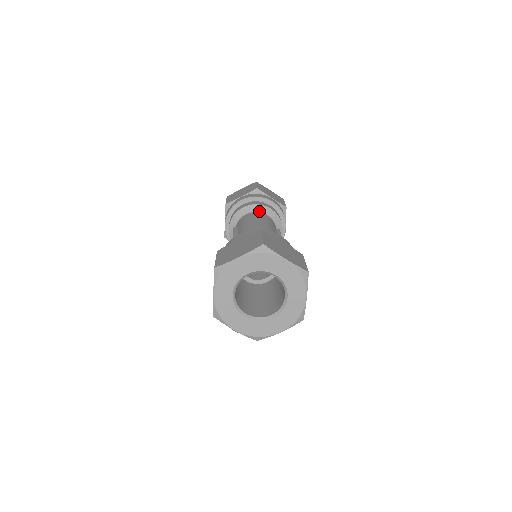
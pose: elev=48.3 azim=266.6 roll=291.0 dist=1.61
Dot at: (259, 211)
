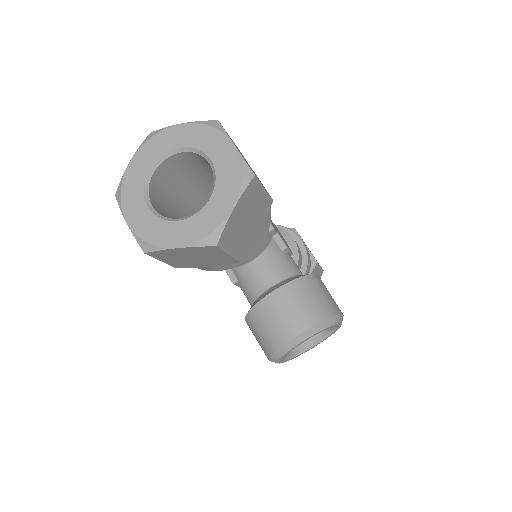
Dot at: occluded
